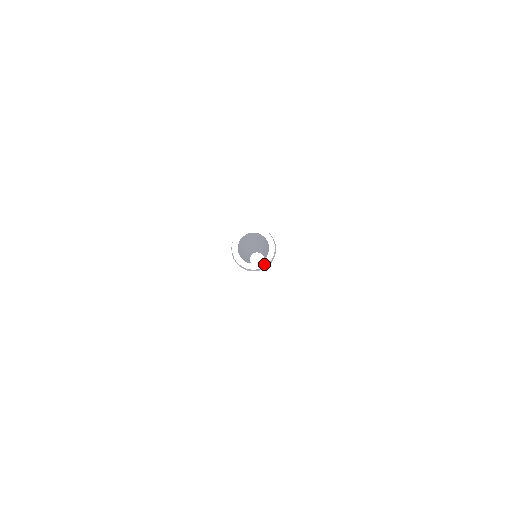
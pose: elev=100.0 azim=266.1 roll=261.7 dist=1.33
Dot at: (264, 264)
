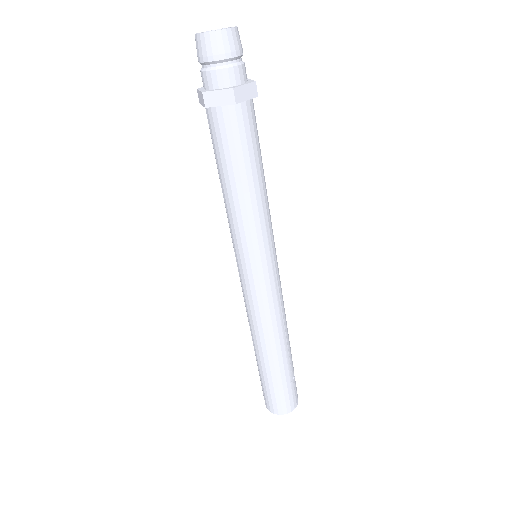
Dot at: (231, 28)
